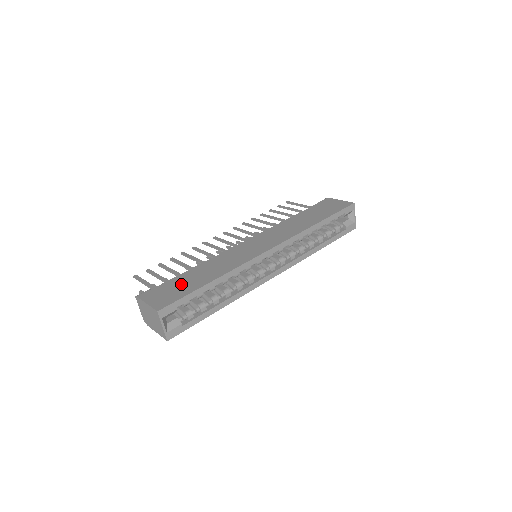
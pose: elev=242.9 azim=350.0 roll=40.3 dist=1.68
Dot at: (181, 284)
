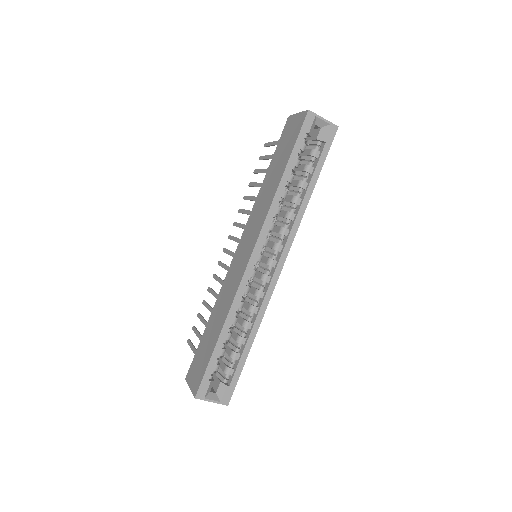
Dot at: (204, 349)
